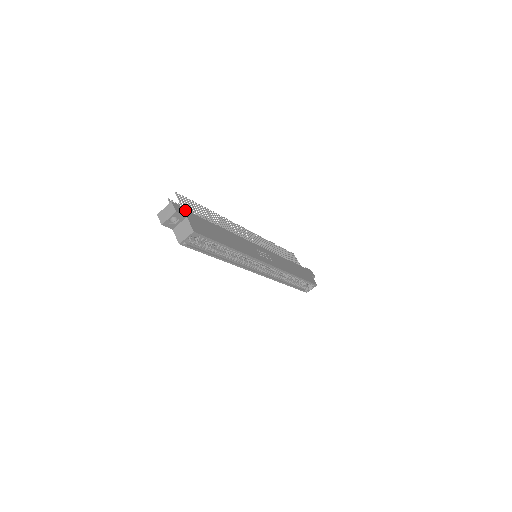
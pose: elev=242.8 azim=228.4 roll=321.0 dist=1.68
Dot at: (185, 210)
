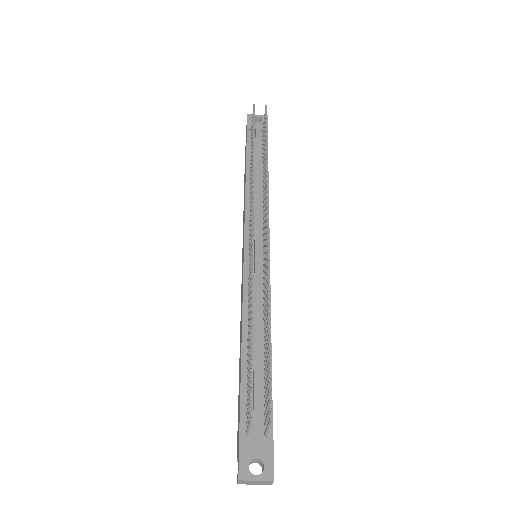
Dot at: (273, 447)
